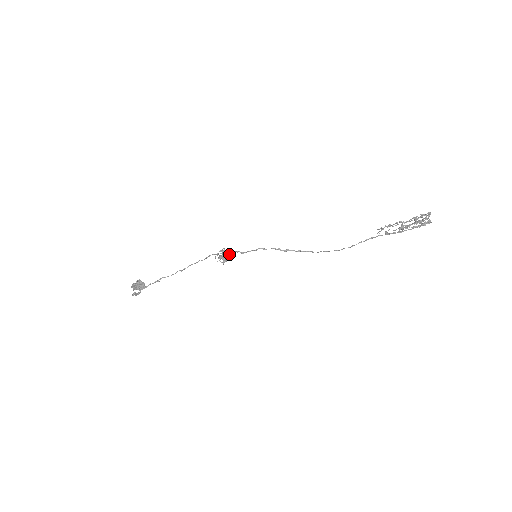
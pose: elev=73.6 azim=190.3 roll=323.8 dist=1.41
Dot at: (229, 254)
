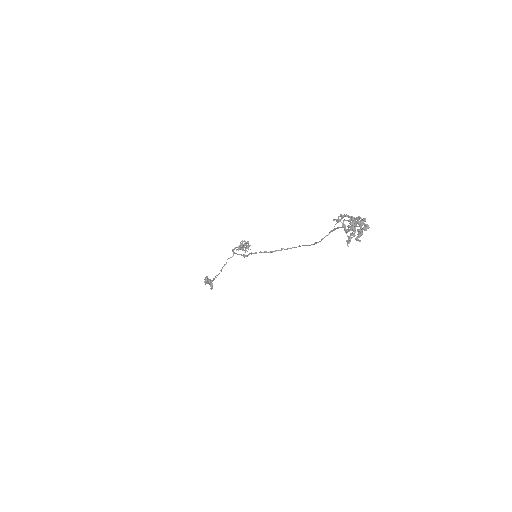
Dot at: (243, 247)
